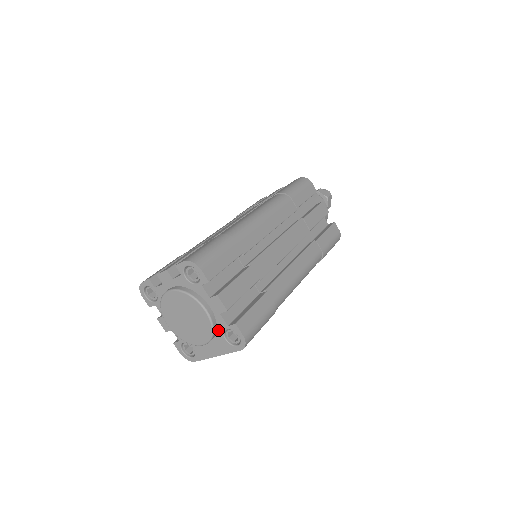
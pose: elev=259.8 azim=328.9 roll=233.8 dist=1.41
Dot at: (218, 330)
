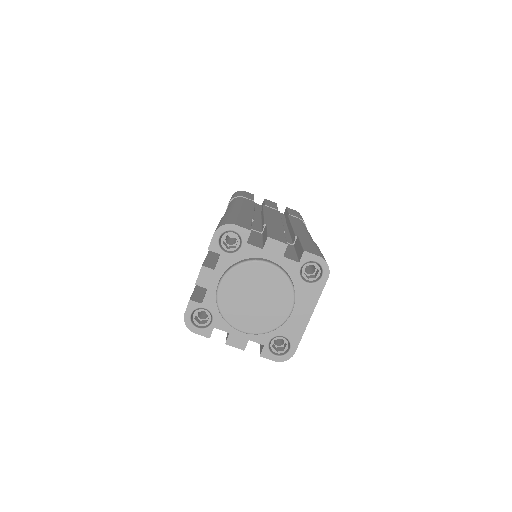
Dot at: (293, 280)
